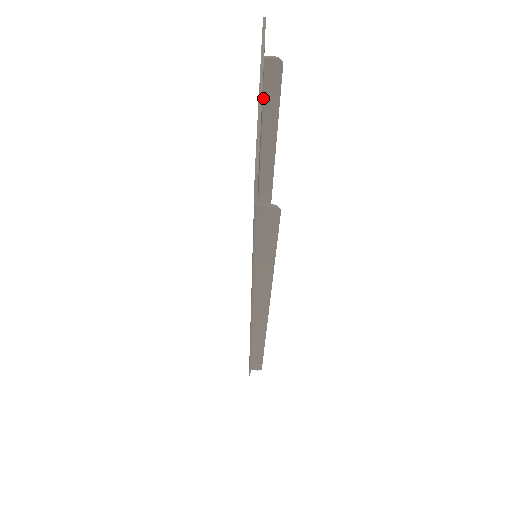
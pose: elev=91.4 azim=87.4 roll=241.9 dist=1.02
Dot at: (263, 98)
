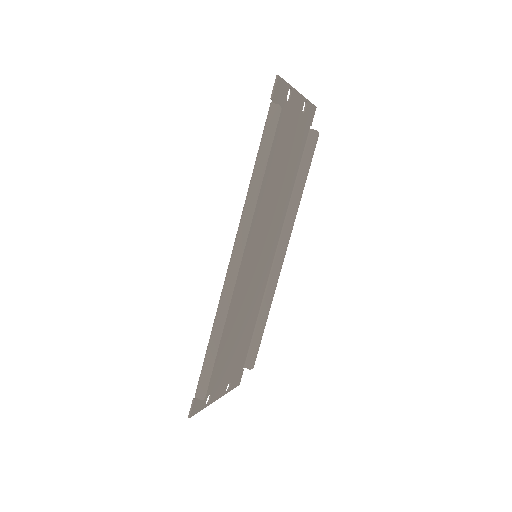
Dot at: (303, 155)
